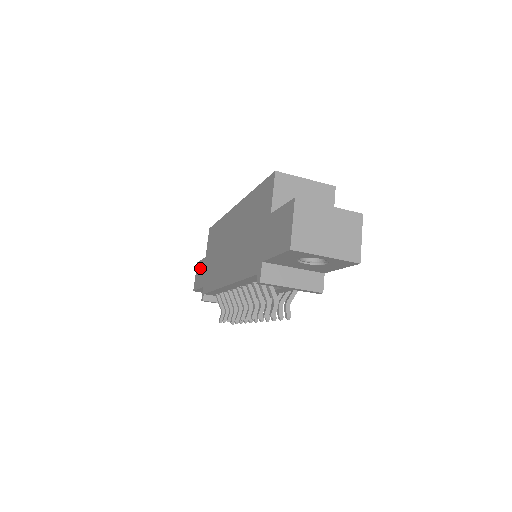
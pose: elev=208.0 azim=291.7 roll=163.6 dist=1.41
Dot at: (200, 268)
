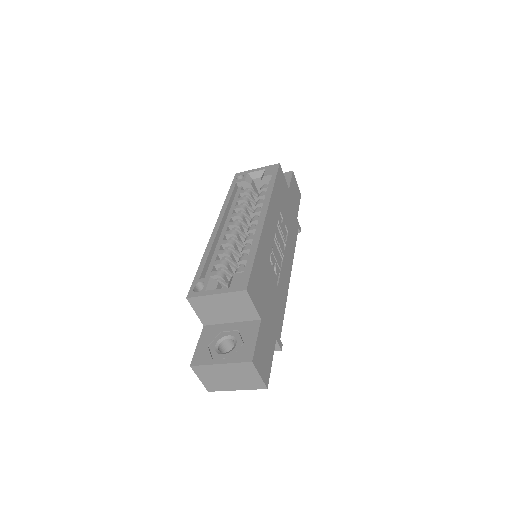
Dot at: occluded
